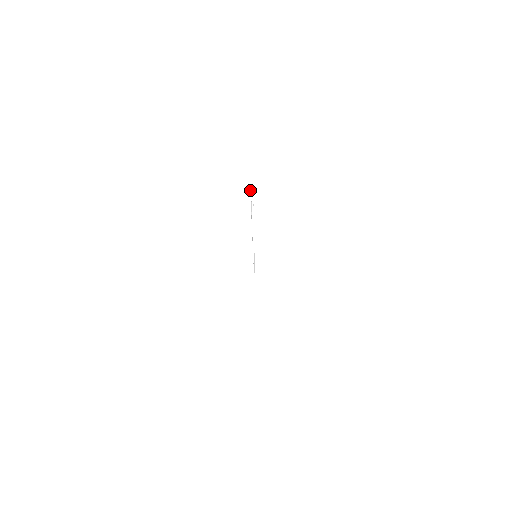
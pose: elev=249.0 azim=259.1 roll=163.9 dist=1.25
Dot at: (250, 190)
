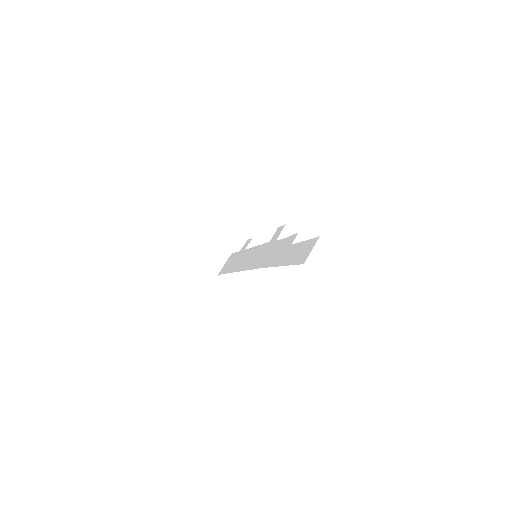
Dot at: (239, 251)
